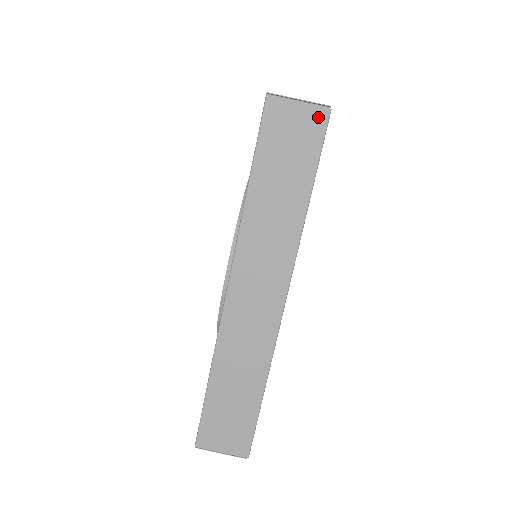
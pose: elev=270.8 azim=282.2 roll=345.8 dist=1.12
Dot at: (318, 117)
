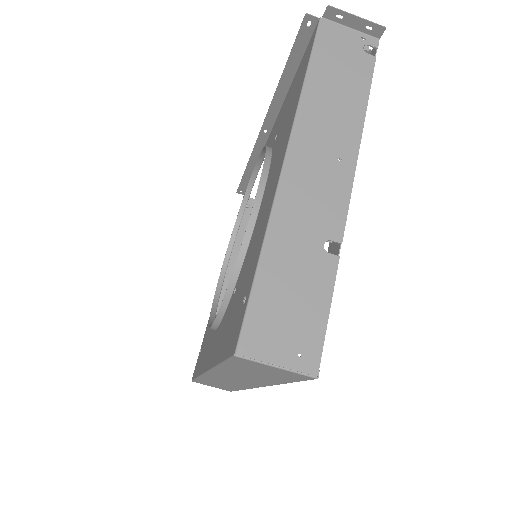
Dot at: (300, 376)
